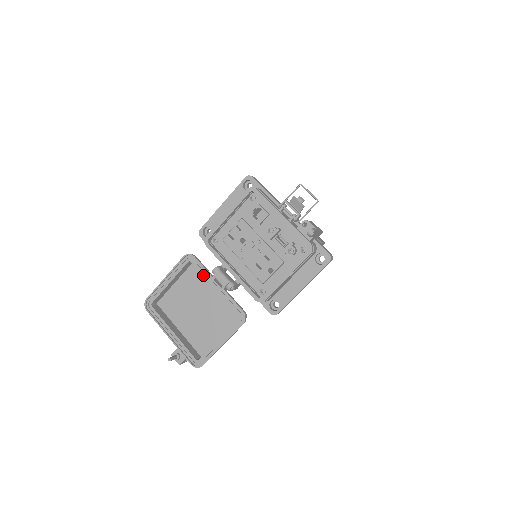
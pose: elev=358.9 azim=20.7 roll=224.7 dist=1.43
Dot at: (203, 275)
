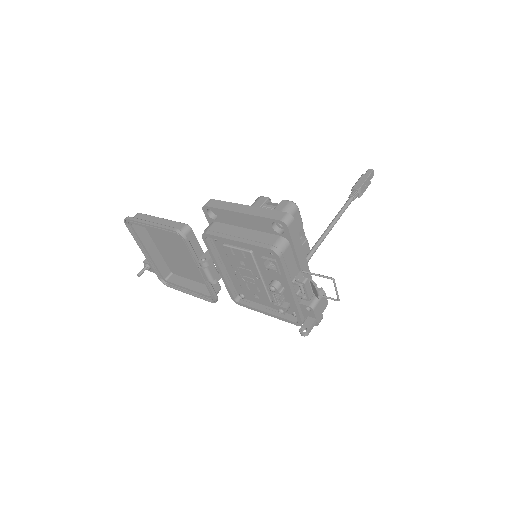
Dot at: (189, 254)
